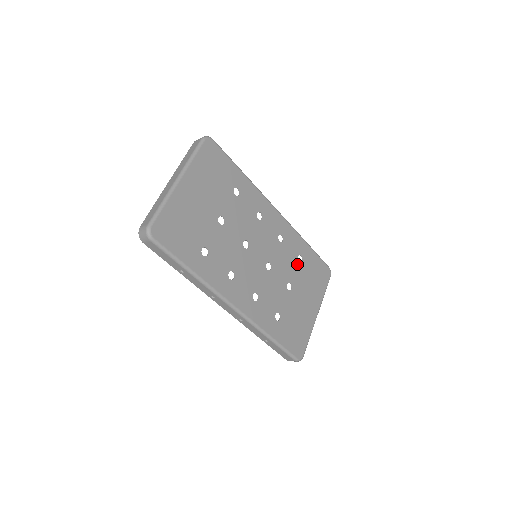
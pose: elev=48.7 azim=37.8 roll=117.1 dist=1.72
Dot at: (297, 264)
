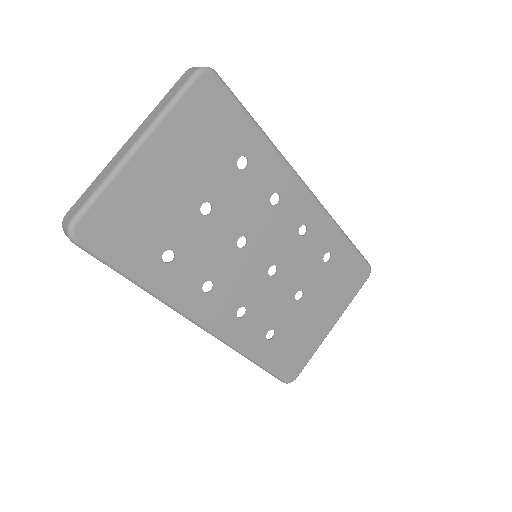
Dot at: (320, 265)
